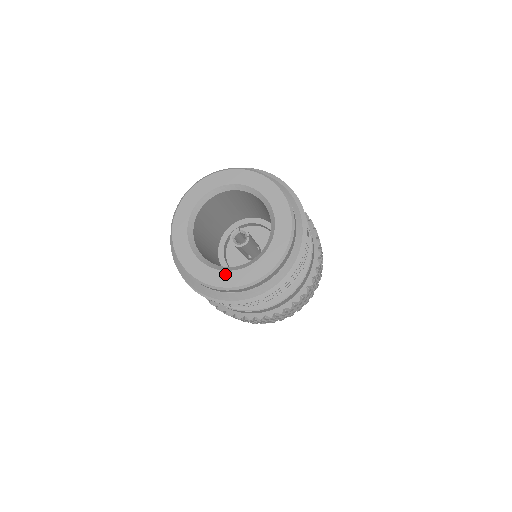
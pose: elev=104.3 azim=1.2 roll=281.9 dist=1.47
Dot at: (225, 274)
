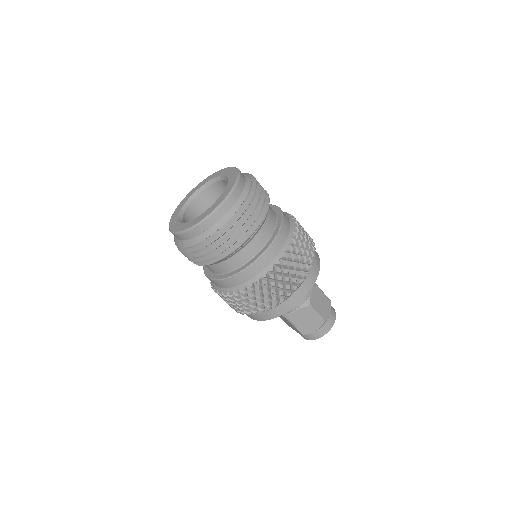
Dot at: (183, 224)
